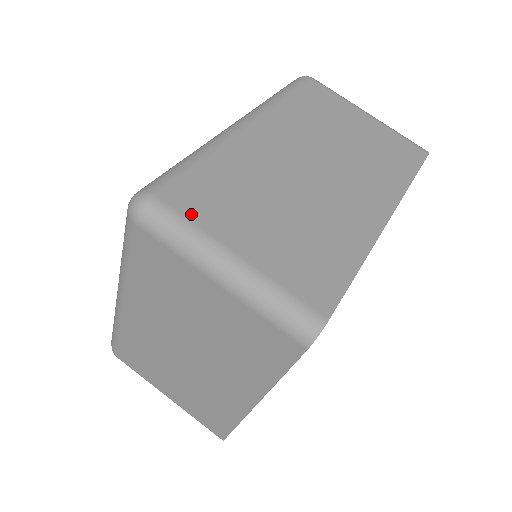
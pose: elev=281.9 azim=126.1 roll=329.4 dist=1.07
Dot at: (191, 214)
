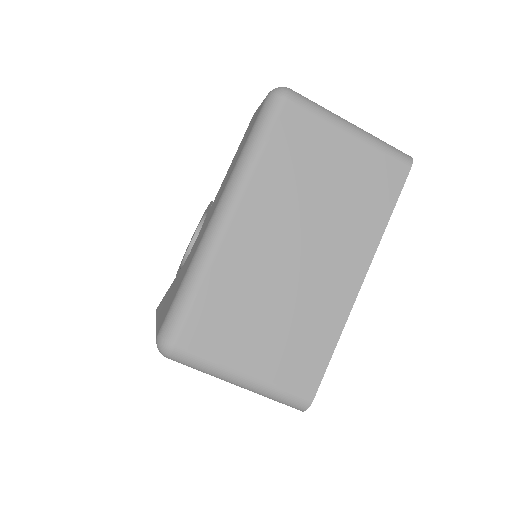
Dot at: (206, 351)
